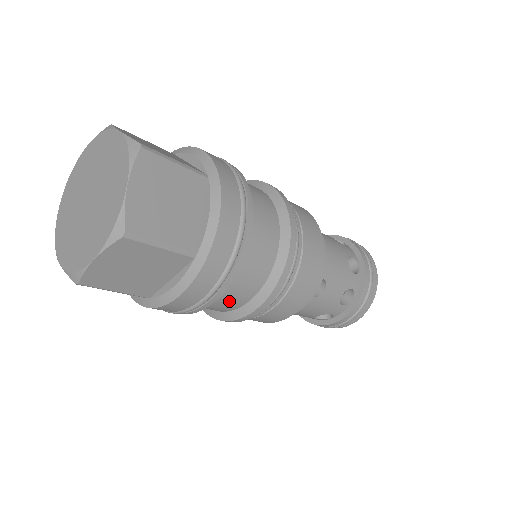
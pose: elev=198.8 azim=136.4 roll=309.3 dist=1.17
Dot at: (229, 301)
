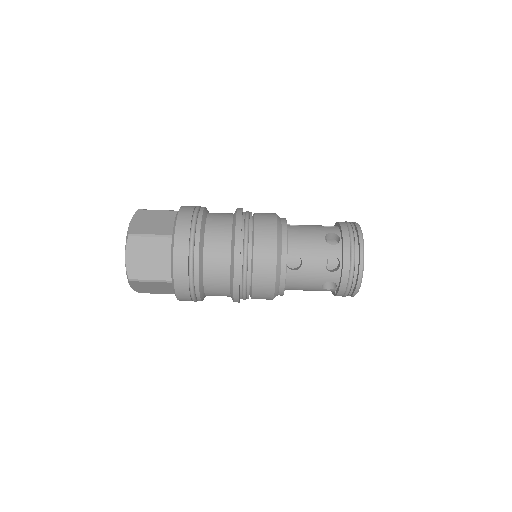
Dot at: (219, 222)
